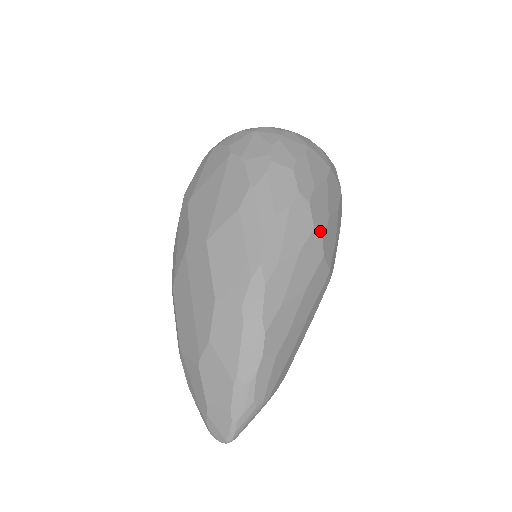
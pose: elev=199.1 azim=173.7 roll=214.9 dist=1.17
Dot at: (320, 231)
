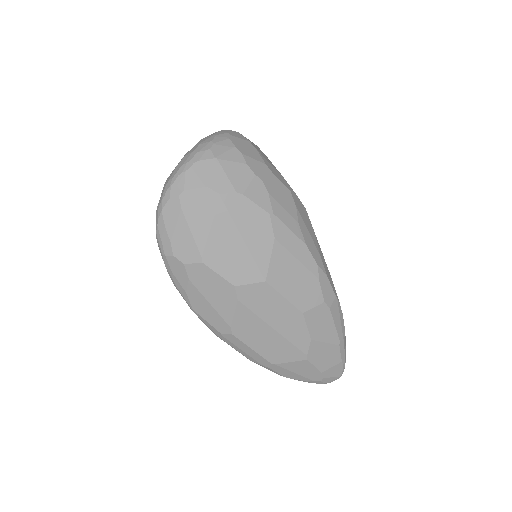
Dot at: occluded
